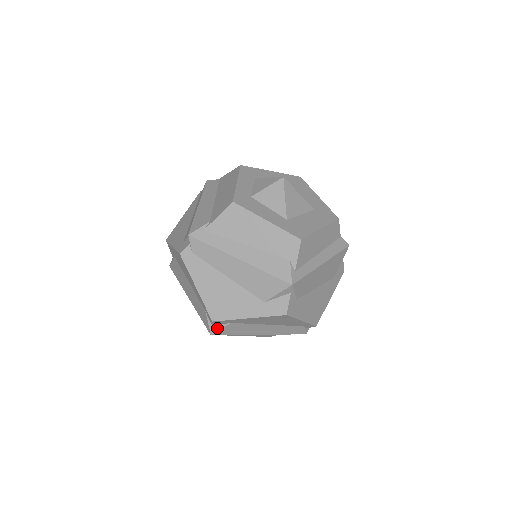
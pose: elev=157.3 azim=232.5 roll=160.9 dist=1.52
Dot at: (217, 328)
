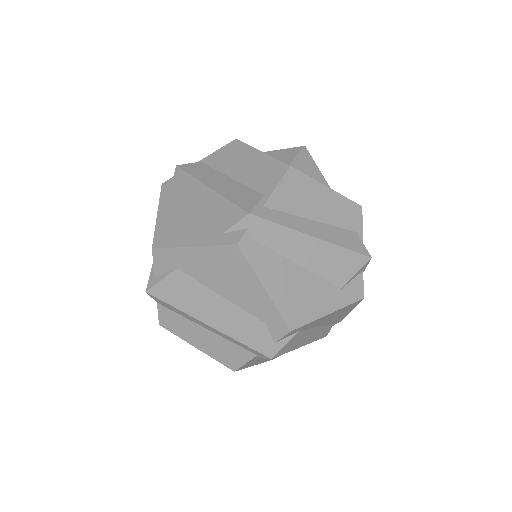
Dot at: (281, 345)
